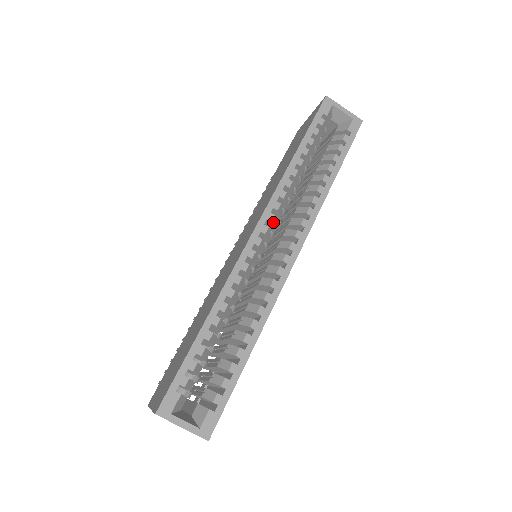
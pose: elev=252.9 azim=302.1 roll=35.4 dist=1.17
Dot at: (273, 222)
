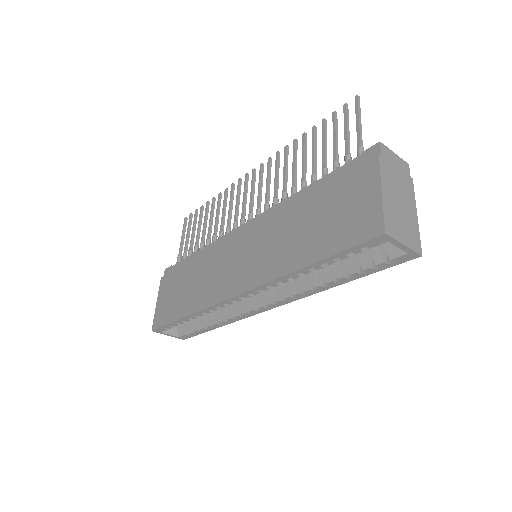
Dot at: (259, 290)
